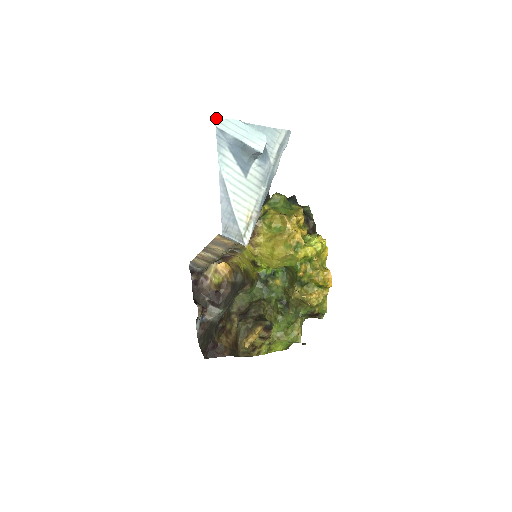
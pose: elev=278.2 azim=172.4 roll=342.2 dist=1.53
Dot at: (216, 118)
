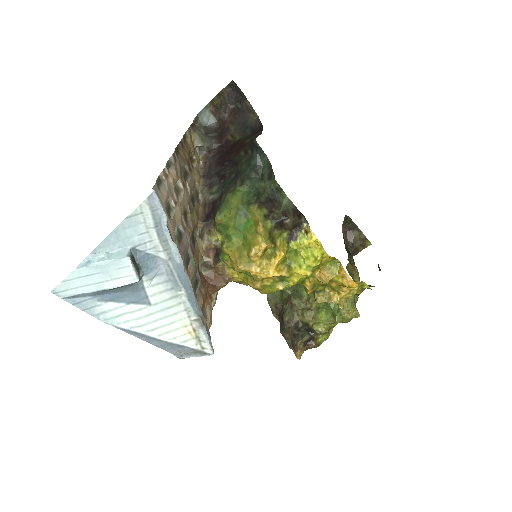
Dot at: (52, 290)
